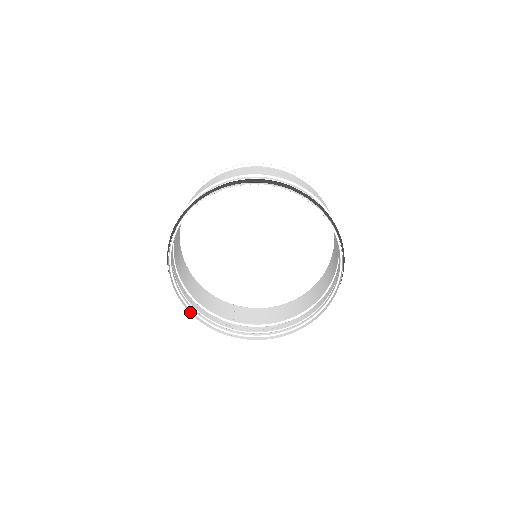
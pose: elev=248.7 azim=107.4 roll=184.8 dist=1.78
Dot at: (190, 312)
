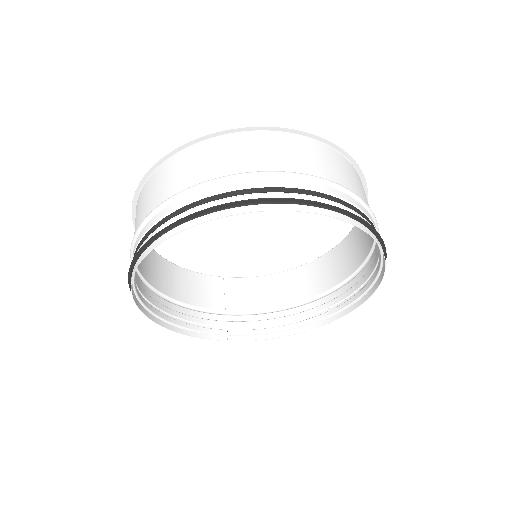
Dot at: (172, 329)
